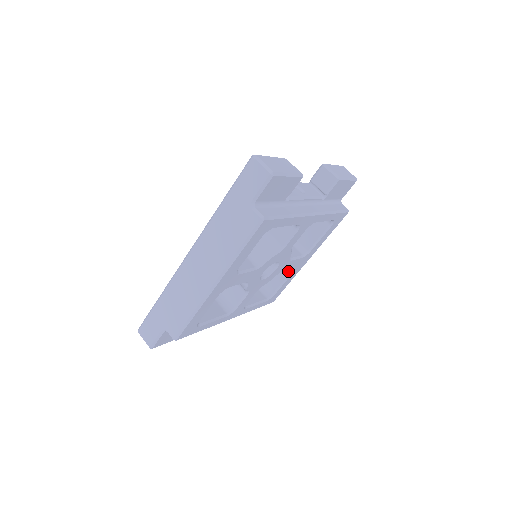
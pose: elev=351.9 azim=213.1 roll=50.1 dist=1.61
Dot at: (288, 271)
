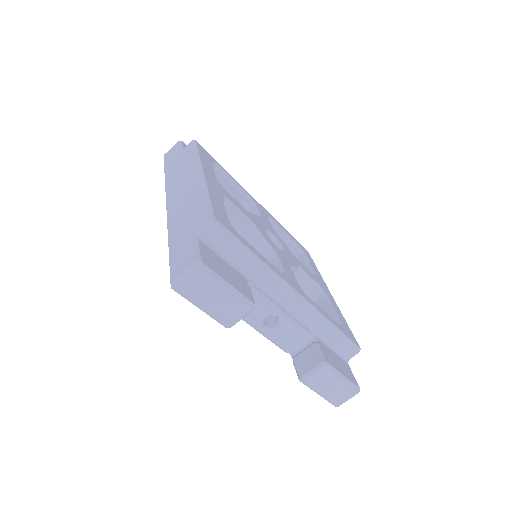
Dot at: (322, 300)
